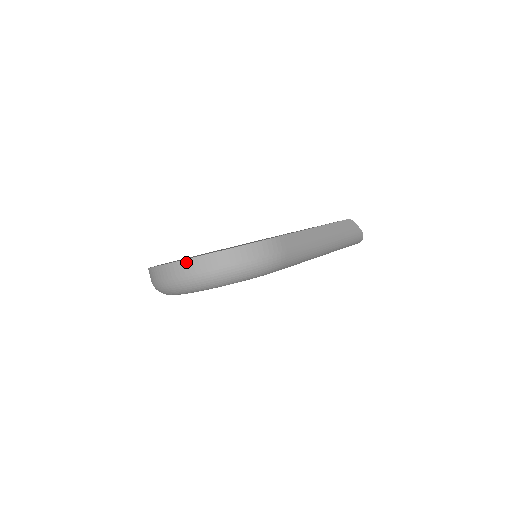
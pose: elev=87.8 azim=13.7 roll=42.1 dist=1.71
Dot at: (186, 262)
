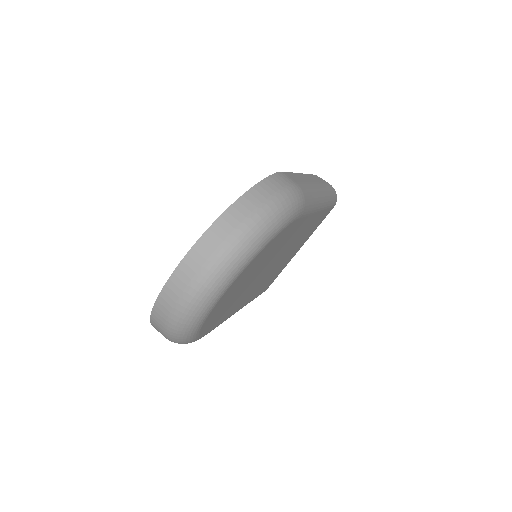
Dot at: (204, 238)
